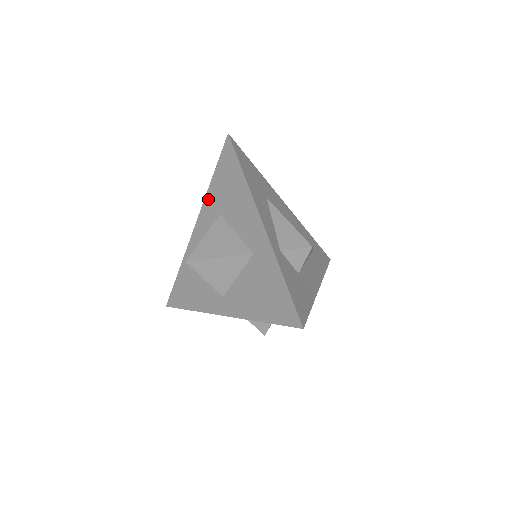
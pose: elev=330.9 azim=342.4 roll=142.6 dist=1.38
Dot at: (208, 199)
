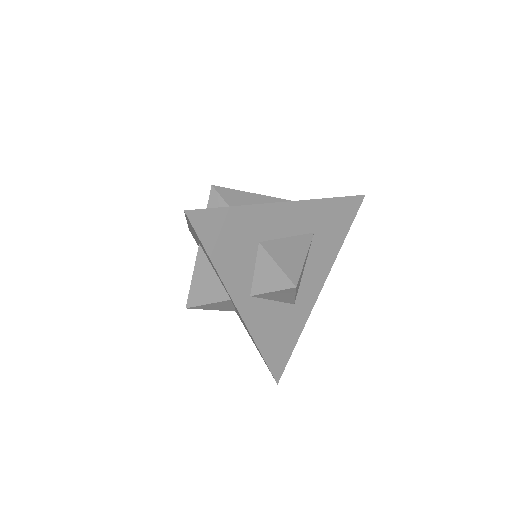
Dot at: occluded
